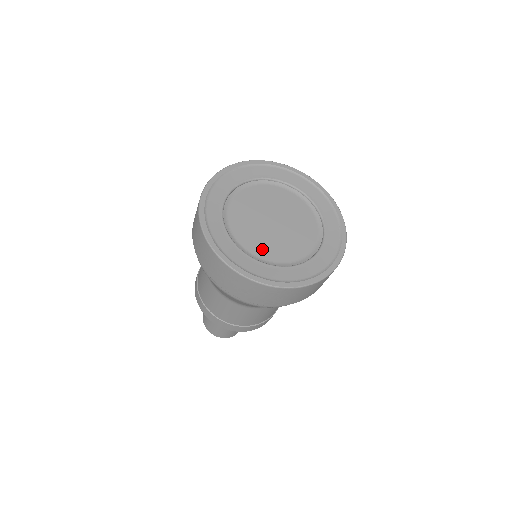
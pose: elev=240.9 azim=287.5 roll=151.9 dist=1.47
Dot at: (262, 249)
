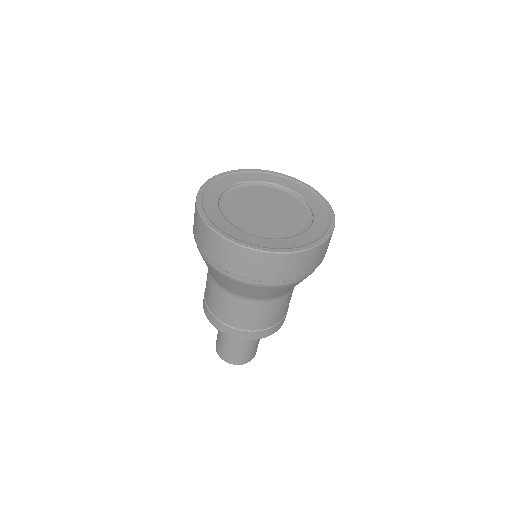
Dot at: (248, 225)
